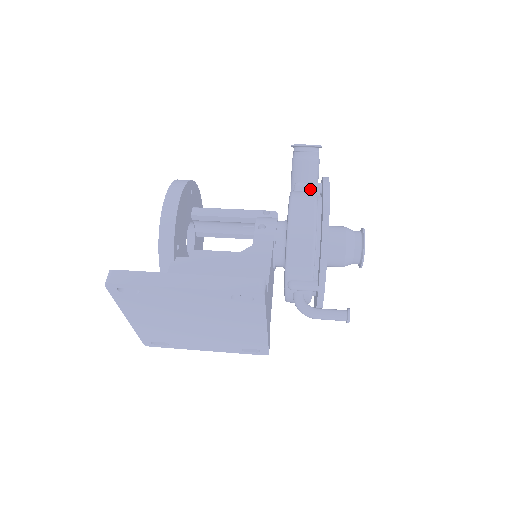
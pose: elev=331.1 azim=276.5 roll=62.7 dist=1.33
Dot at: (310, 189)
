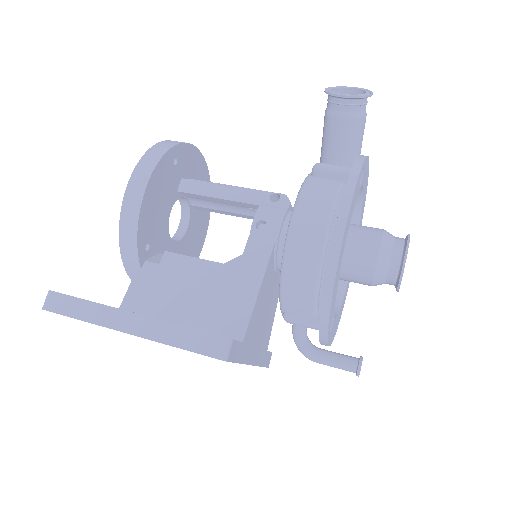
Dot at: (334, 177)
